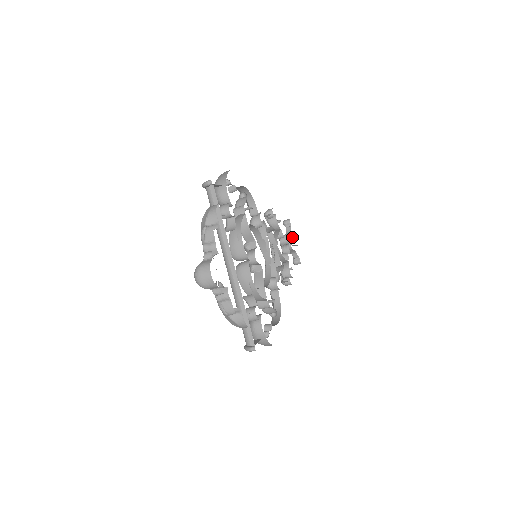
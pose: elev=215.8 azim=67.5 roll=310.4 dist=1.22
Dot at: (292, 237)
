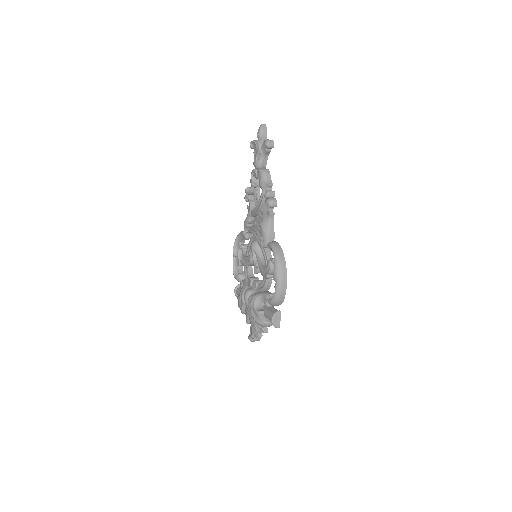
Dot at: (263, 140)
